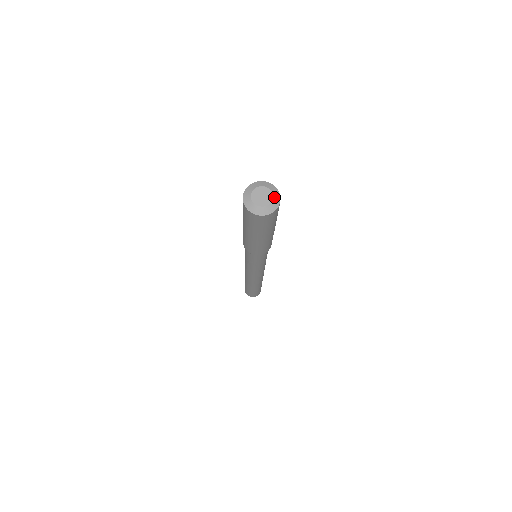
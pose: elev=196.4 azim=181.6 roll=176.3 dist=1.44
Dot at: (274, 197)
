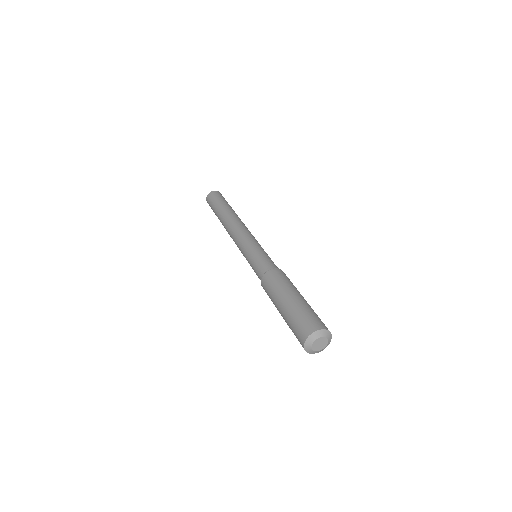
Dot at: (328, 341)
